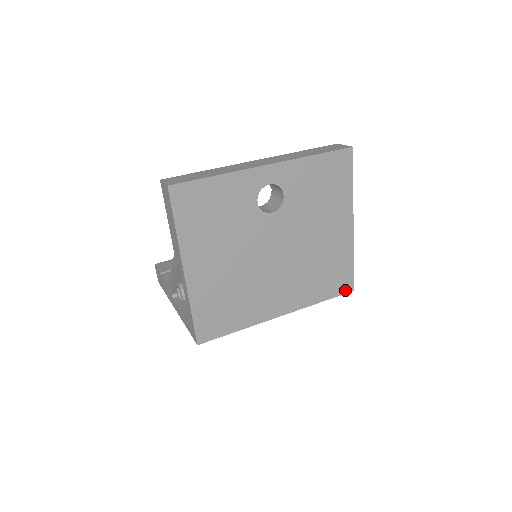
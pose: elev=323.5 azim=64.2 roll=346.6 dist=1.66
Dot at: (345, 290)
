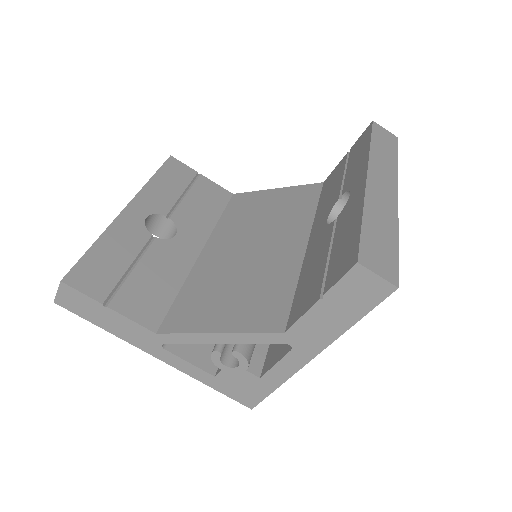
Dot at: occluded
